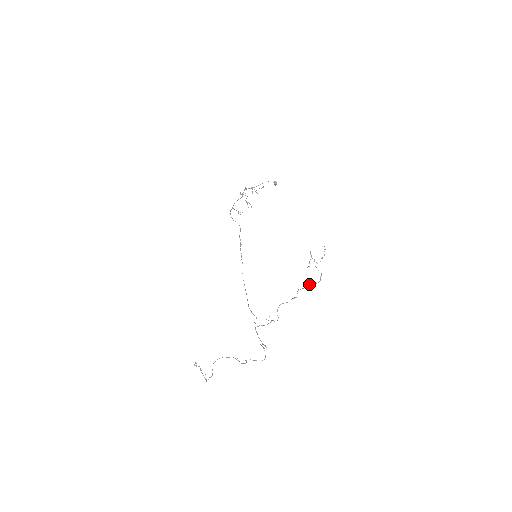
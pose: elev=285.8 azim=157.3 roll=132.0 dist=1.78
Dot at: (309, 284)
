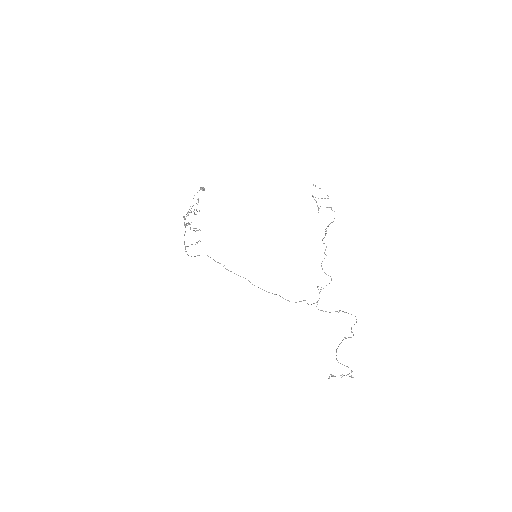
Dot at: (328, 226)
